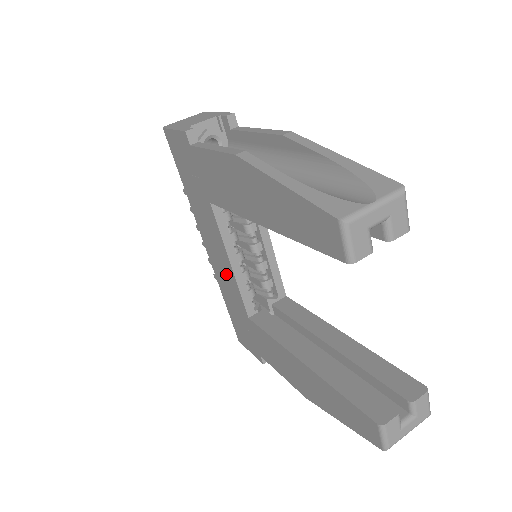
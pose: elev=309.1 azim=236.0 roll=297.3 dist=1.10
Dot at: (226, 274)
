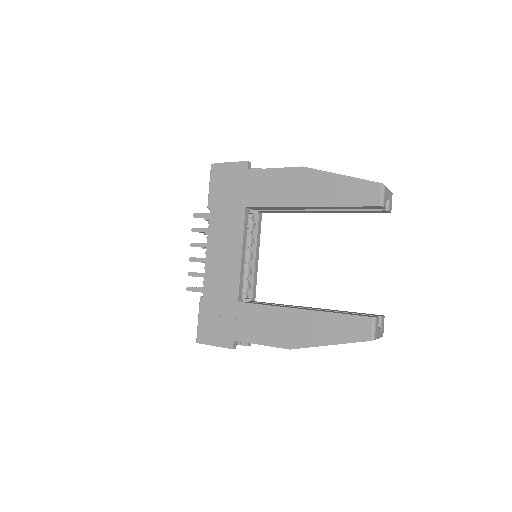
Dot at: (227, 267)
